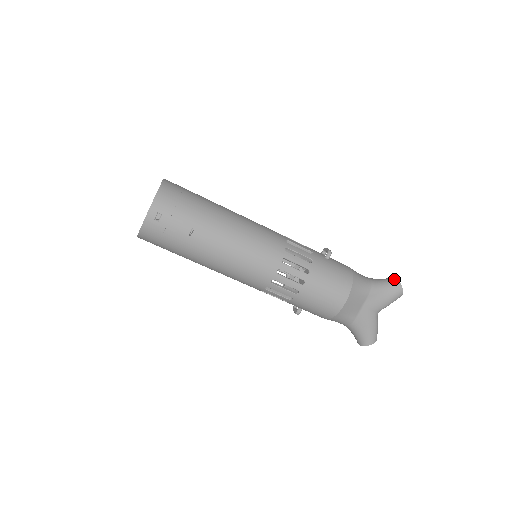
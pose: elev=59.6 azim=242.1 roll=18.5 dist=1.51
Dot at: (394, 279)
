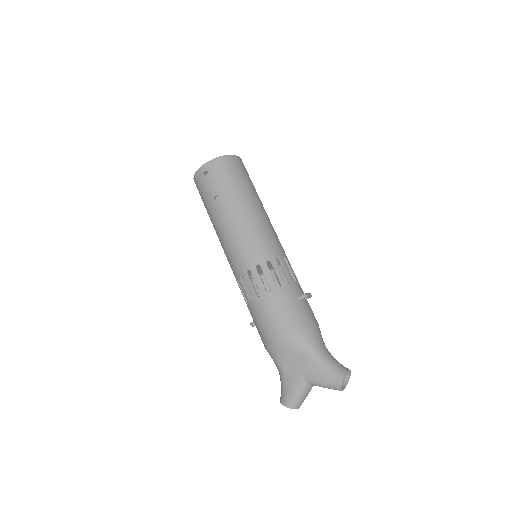
Dot at: (345, 369)
